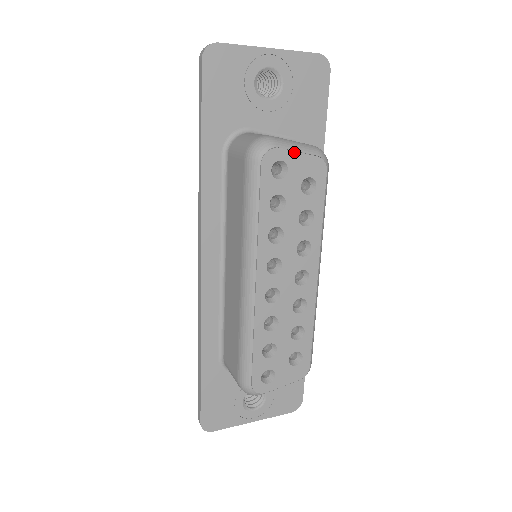
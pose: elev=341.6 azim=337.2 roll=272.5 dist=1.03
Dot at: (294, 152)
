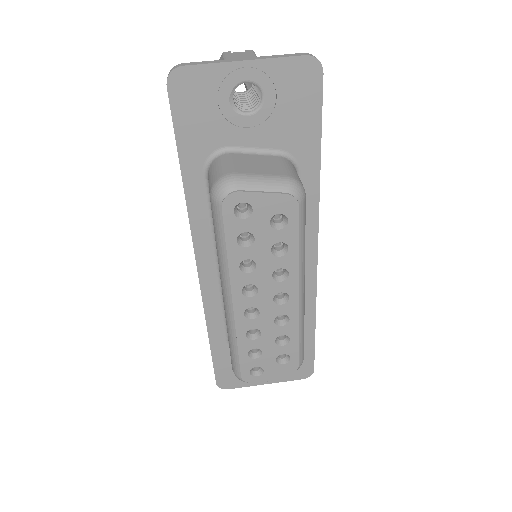
Dot at: (258, 193)
